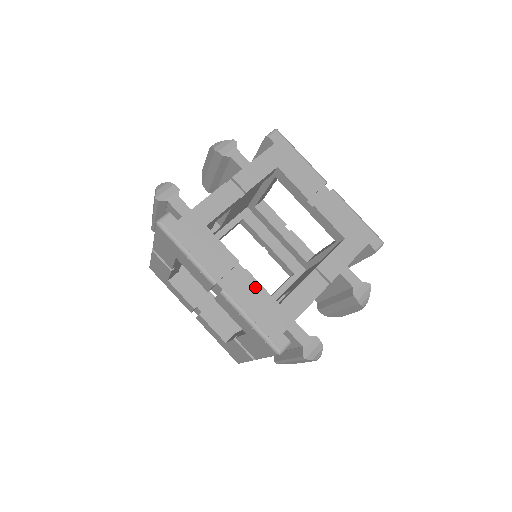
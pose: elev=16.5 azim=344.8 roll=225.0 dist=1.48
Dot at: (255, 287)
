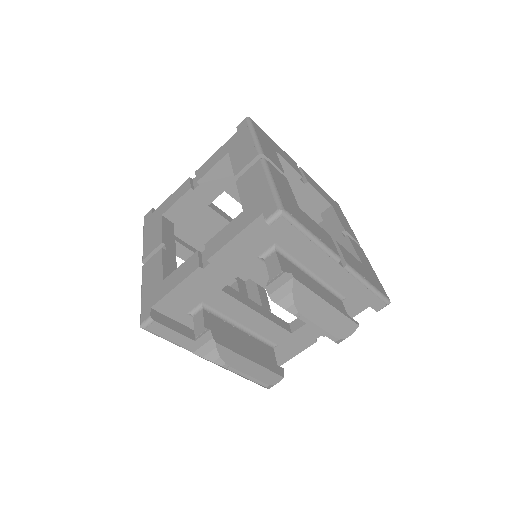
Dot at: (158, 264)
